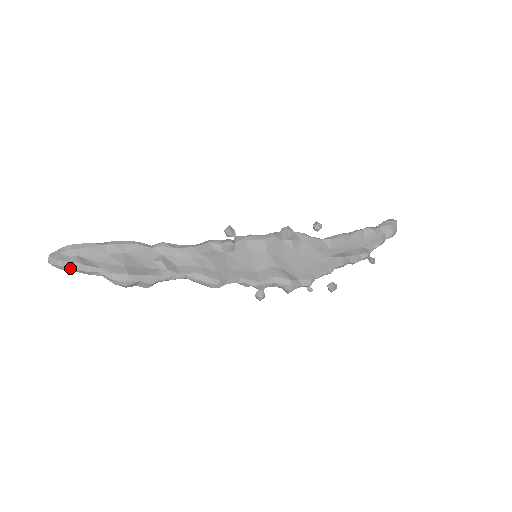
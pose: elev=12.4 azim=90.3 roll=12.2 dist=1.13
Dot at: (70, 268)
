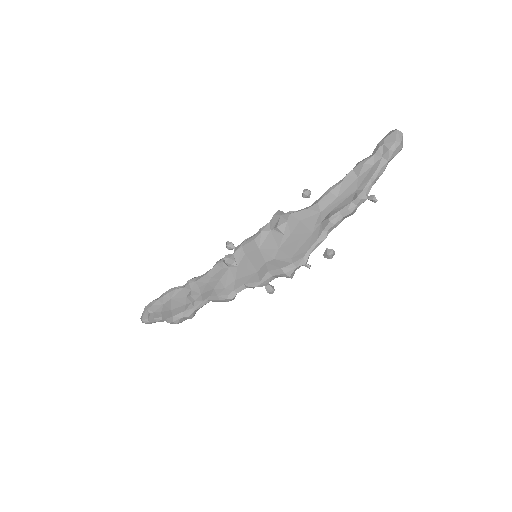
Dot at: (151, 322)
